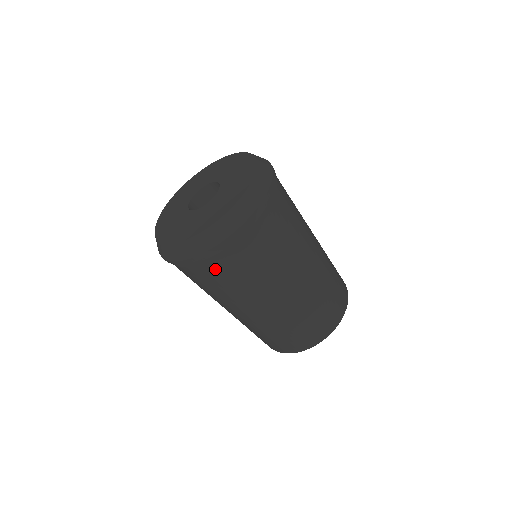
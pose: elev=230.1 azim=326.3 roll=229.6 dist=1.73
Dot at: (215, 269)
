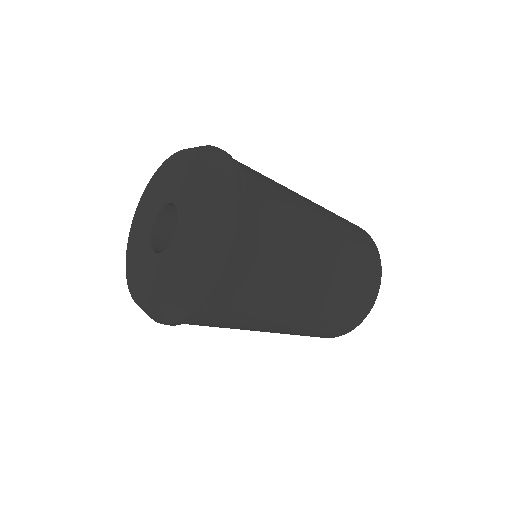
Dot at: (210, 320)
